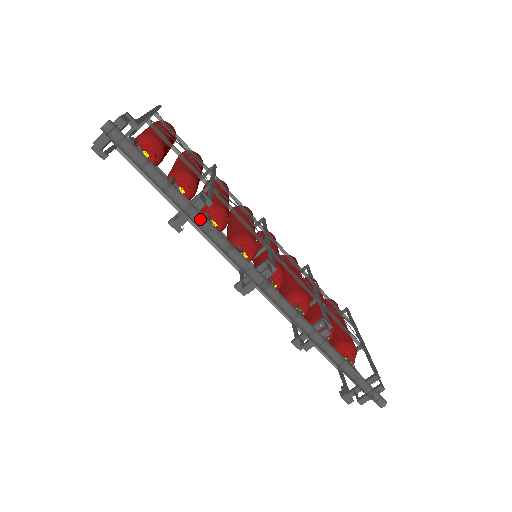
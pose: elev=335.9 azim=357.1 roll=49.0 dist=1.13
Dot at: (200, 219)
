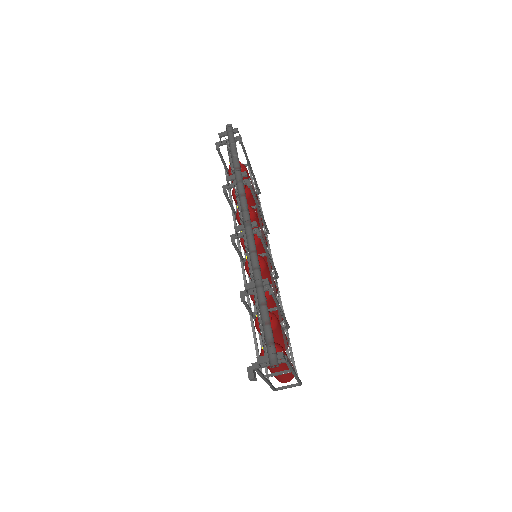
Dot at: (239, 175)
